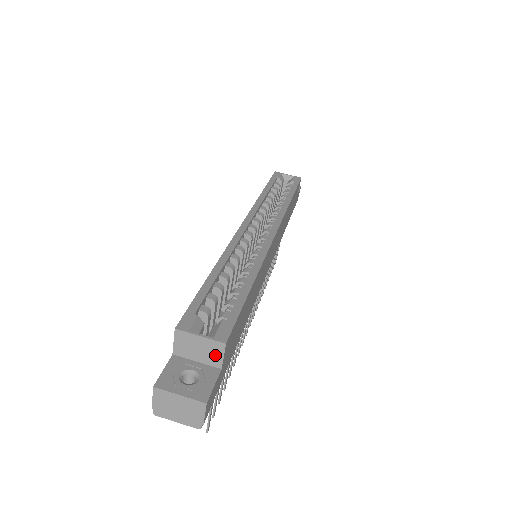
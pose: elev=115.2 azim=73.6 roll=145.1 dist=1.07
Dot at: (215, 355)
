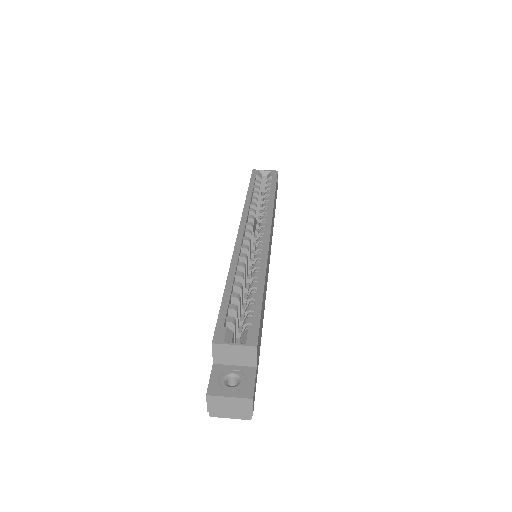
Dot at: (249, 357)
